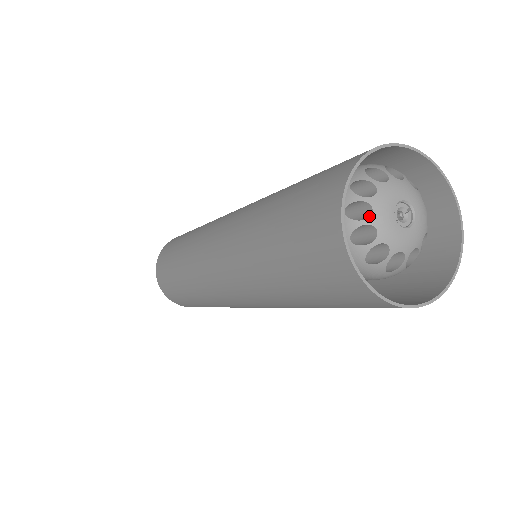
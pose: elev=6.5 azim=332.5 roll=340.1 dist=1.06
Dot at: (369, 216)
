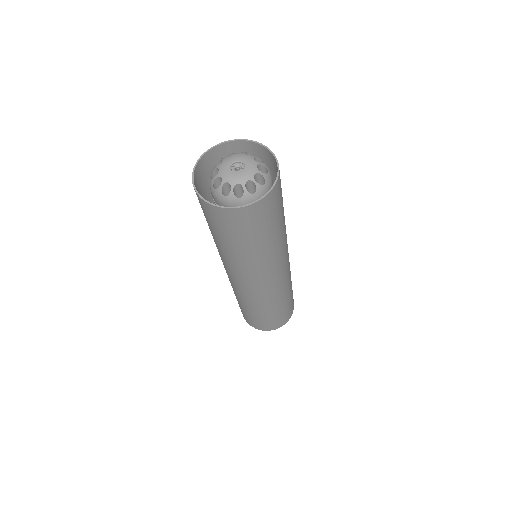
Dot at: (226, 158)
